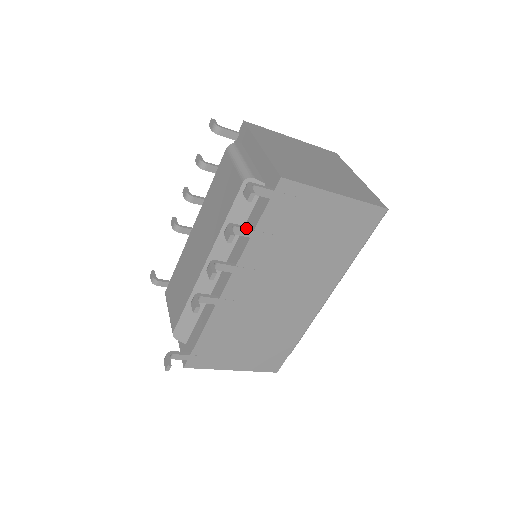
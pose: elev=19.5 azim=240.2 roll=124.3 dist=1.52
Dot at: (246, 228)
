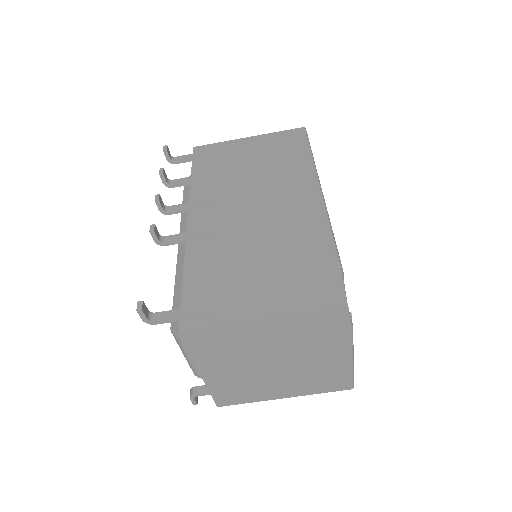
Dot at: (183, 178)
